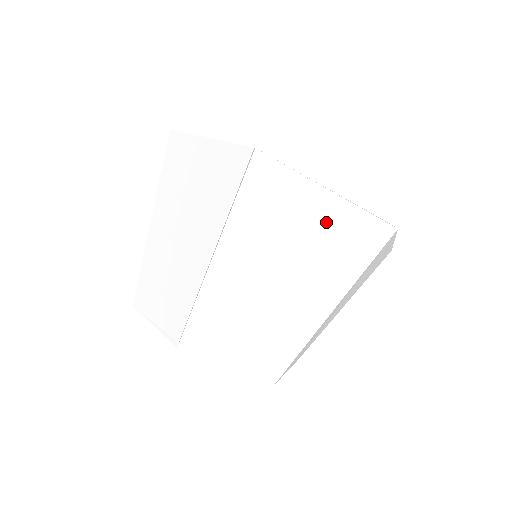
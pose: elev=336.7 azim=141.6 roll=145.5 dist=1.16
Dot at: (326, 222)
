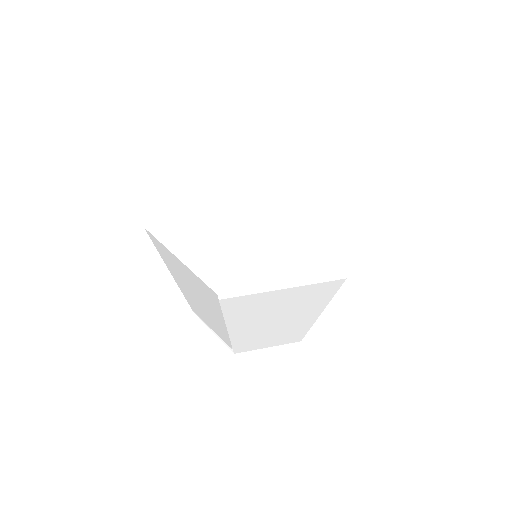
Dot at: (291, 297)
